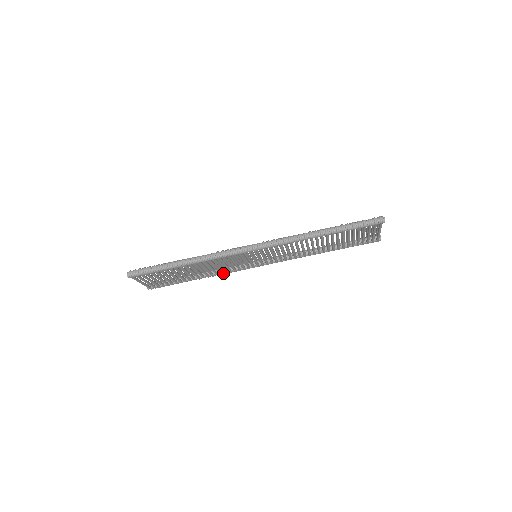
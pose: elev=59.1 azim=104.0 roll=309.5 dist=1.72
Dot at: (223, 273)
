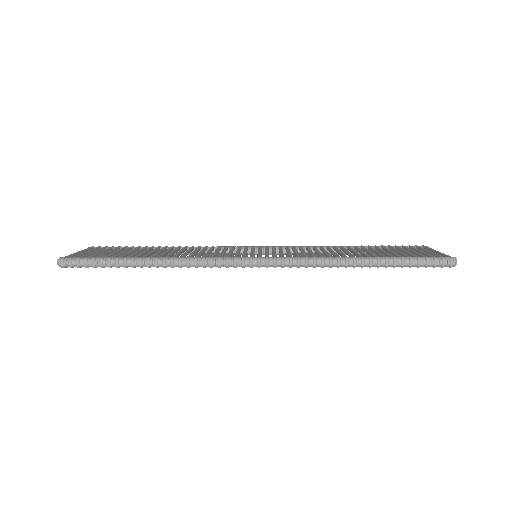
Dot at: occluded
